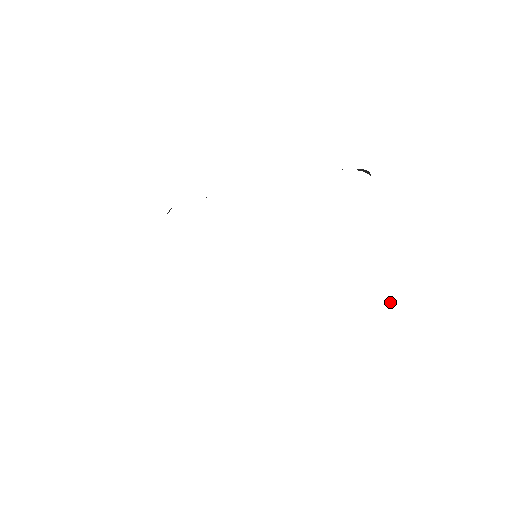
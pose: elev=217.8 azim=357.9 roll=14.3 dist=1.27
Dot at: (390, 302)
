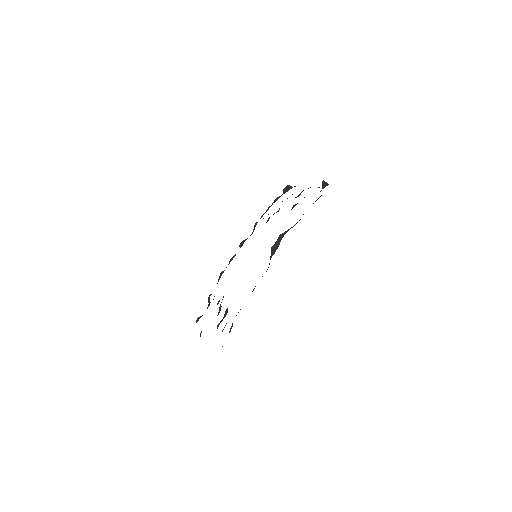
Dot at: (324, 182)
